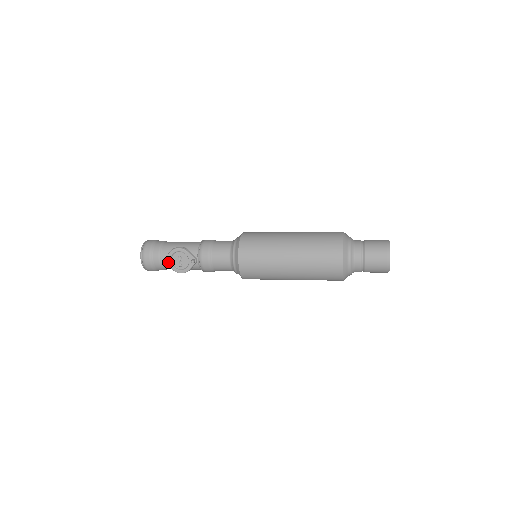
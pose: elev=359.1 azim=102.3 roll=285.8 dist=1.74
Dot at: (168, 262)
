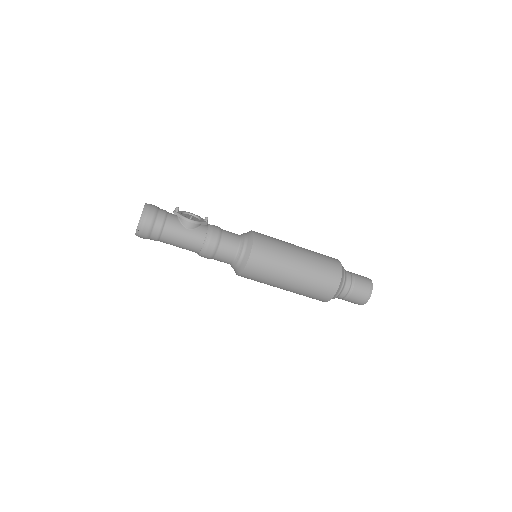
Dot at: (178, 212)
